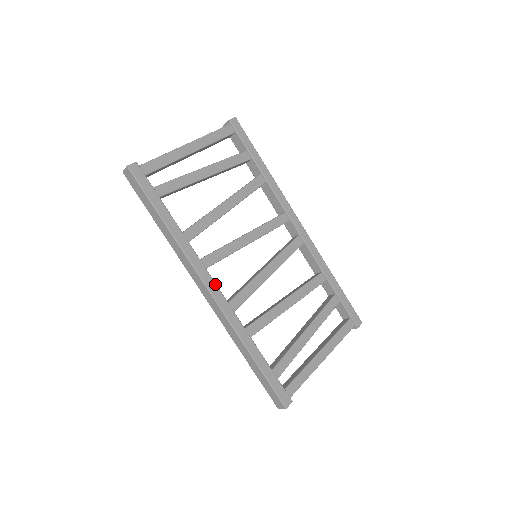
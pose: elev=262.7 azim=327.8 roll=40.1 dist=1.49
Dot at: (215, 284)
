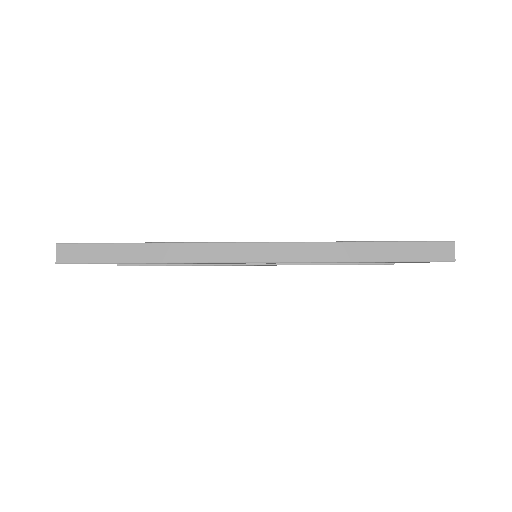
Dot at: occluded
